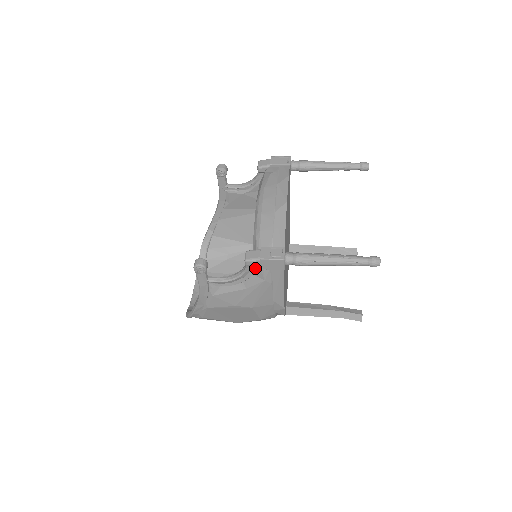
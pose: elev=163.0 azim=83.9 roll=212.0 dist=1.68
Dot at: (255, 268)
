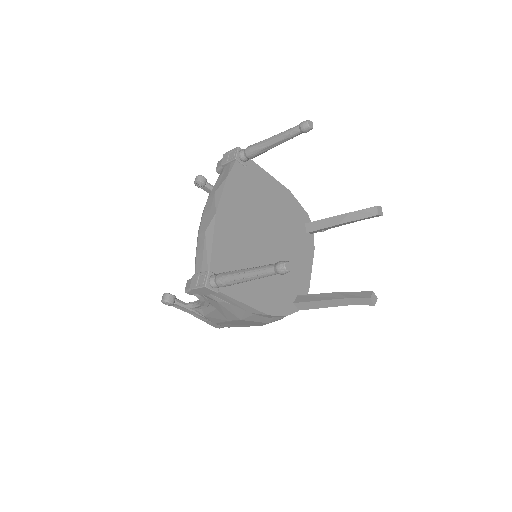
Dot at: occluded
